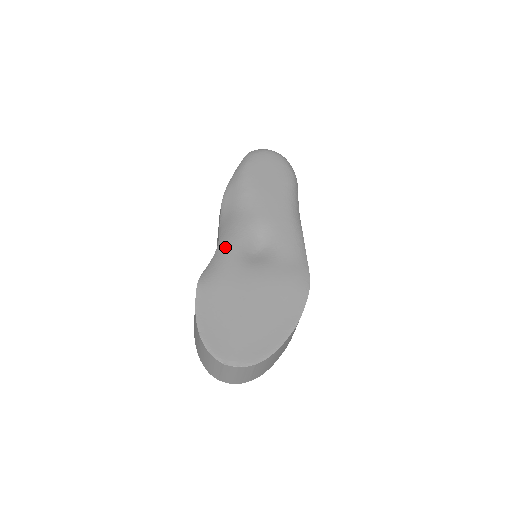
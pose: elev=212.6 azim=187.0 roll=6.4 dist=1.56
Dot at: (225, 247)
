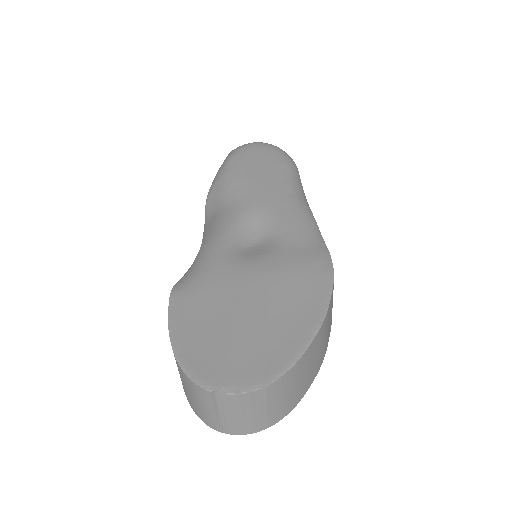
Dot at: (209, 245)
